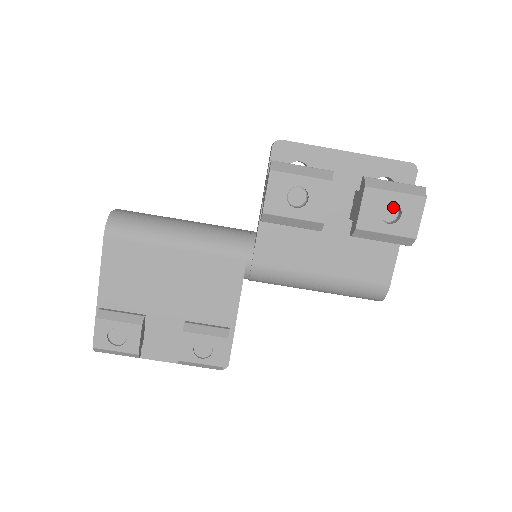
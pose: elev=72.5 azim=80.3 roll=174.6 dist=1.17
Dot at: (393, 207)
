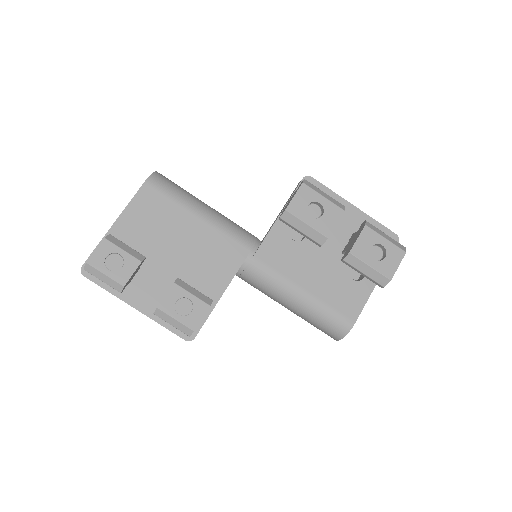
Dot at: (380, 251)
